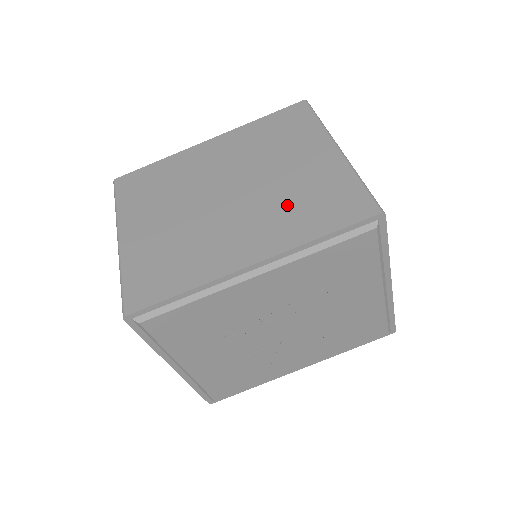
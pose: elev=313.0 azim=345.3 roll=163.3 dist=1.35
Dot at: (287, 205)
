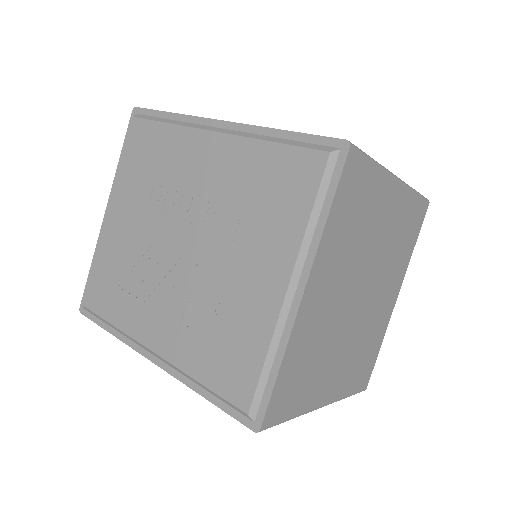
Dot at: occluded
